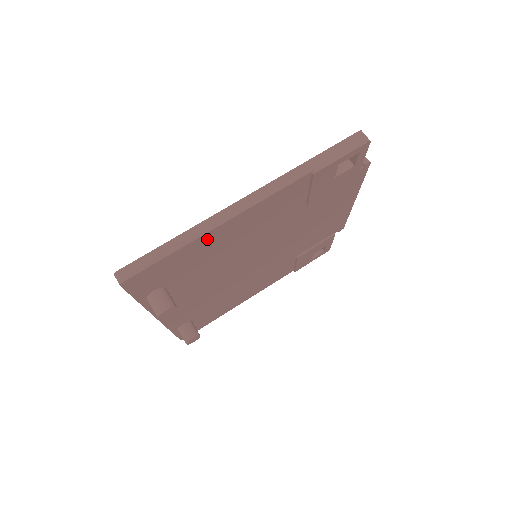
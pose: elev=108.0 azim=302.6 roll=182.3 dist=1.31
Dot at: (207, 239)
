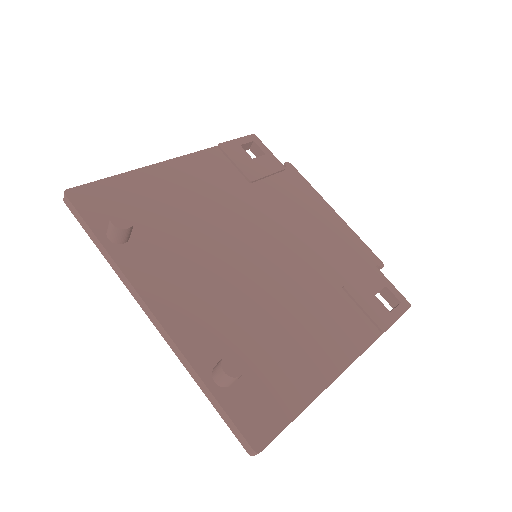
Dot at: (145, 177)
